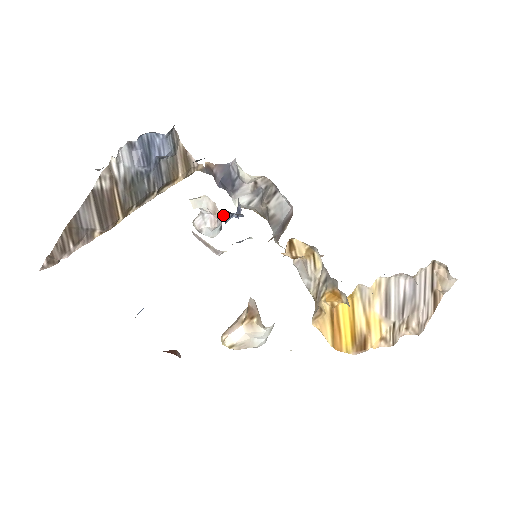
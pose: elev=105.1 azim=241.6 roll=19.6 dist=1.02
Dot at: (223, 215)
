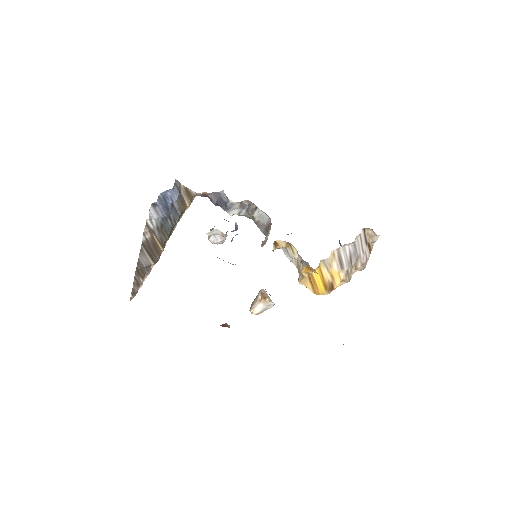
Dot at: occluded
